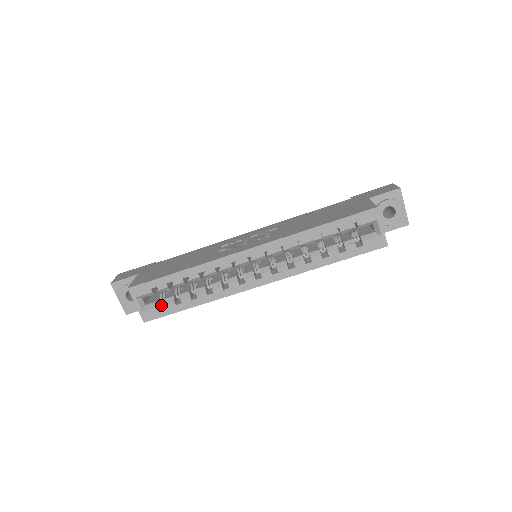
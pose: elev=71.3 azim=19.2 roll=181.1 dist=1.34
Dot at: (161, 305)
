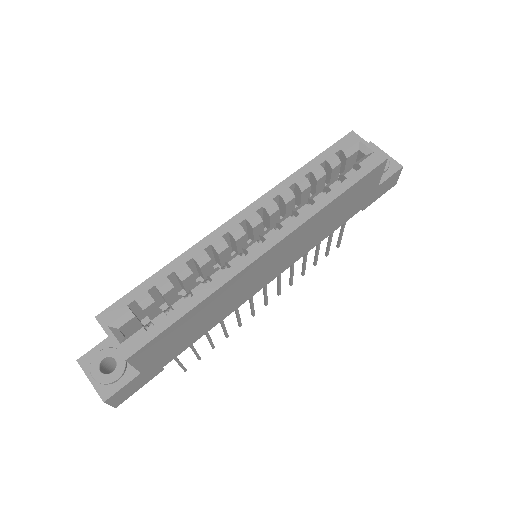
Dot at: occluded
